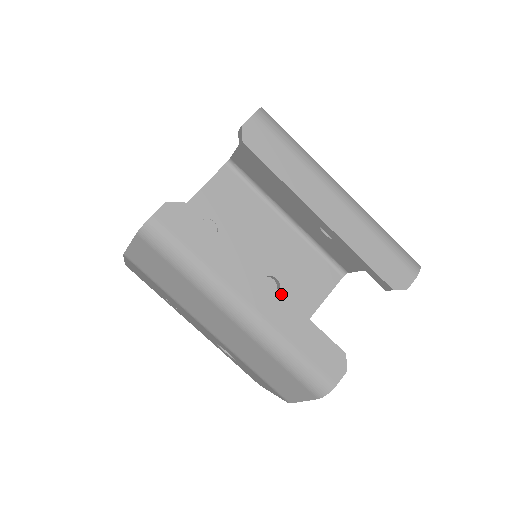
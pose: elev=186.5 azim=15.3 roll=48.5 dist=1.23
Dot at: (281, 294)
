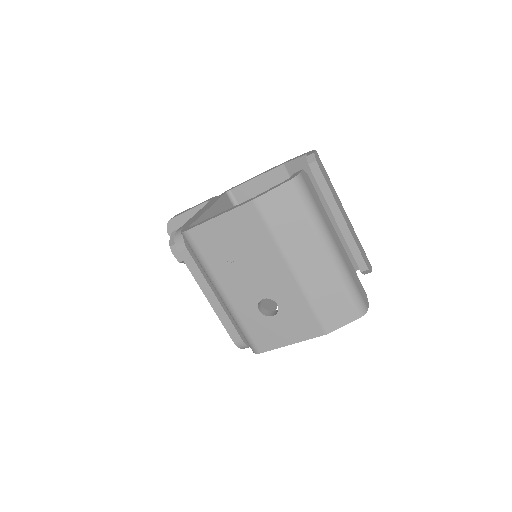
Dot at: (343, 247)
